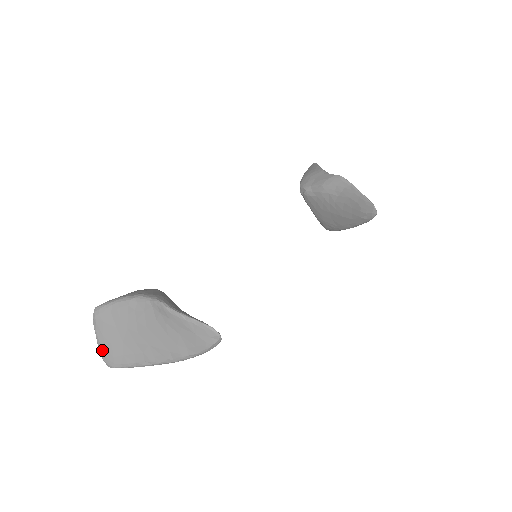
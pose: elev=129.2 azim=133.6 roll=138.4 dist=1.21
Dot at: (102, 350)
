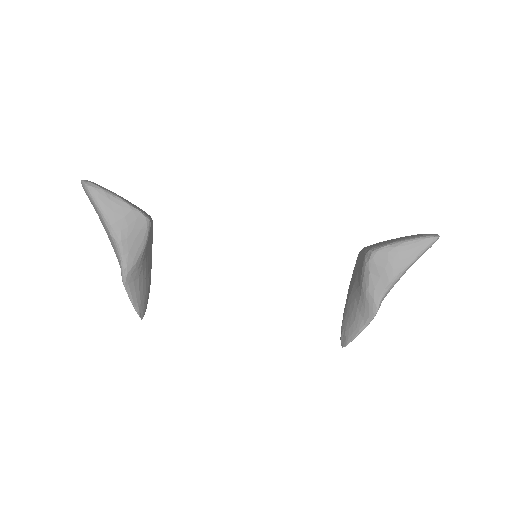
Dot at: occluded
